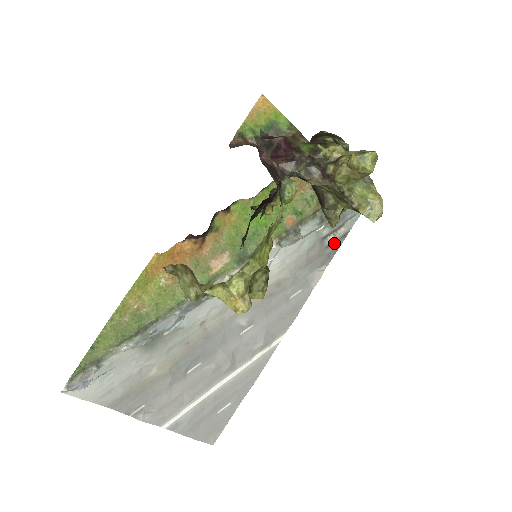
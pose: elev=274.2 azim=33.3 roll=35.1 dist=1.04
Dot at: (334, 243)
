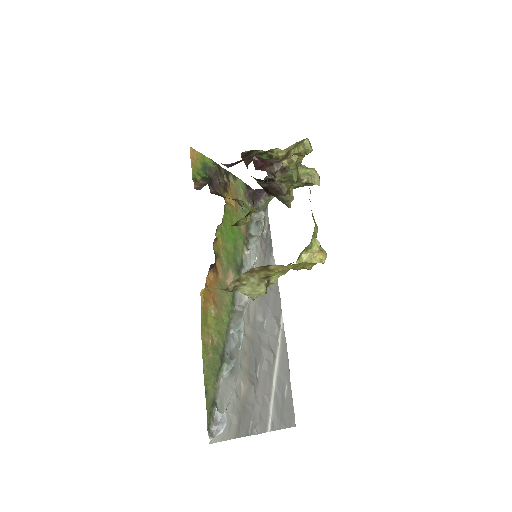
Dot at: (267, 235)
